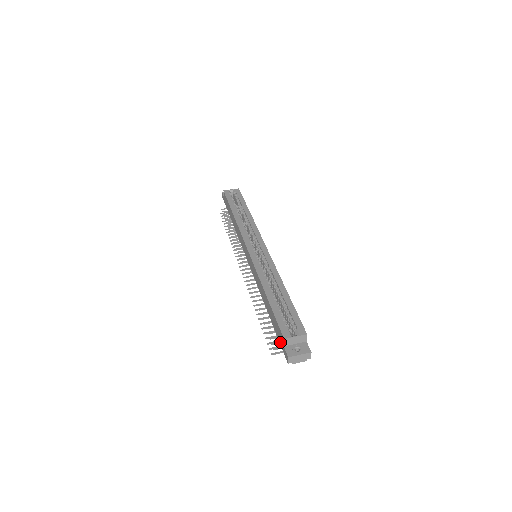
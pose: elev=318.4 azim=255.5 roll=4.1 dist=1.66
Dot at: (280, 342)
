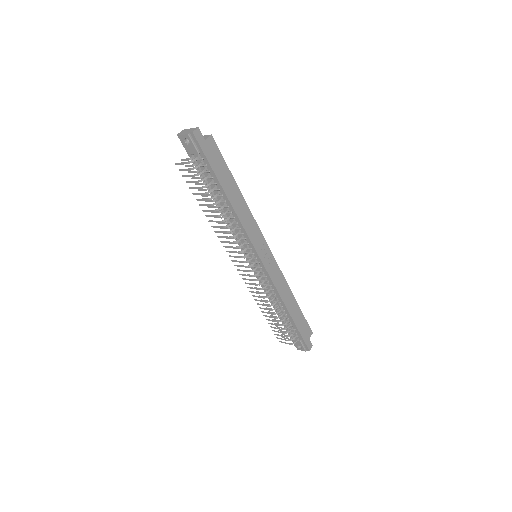
Dot at: (191, 155)
